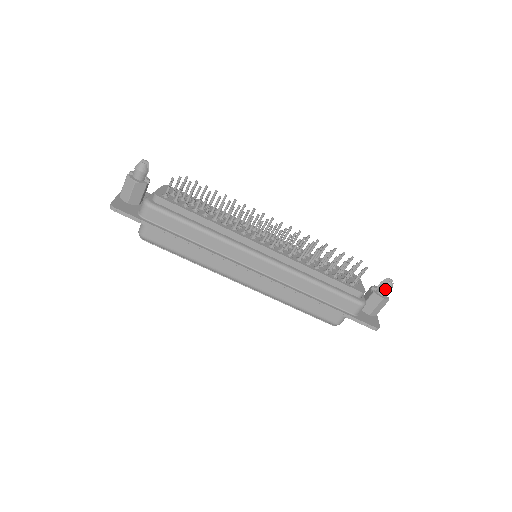
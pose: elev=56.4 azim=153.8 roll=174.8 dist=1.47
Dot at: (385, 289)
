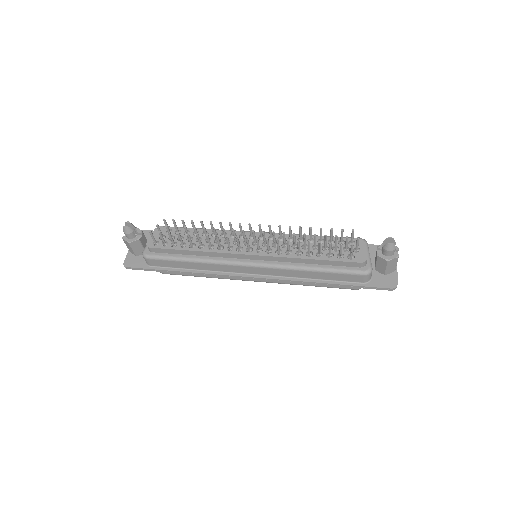
Dot at: (387, 251)
